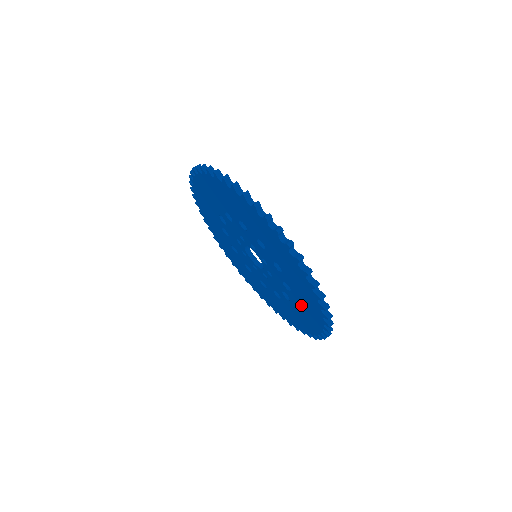
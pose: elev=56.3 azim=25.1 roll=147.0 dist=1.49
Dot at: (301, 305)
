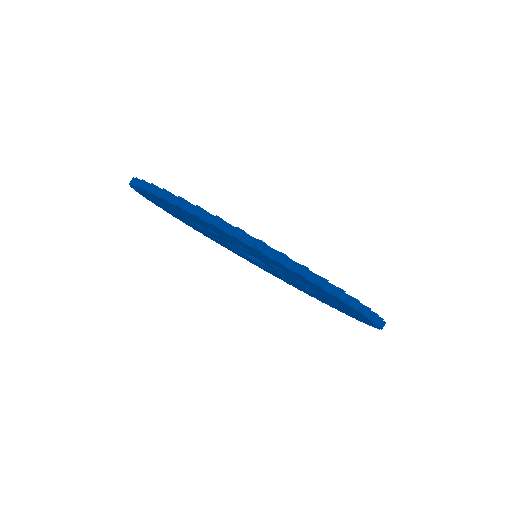
Dot at: (333, 304)
